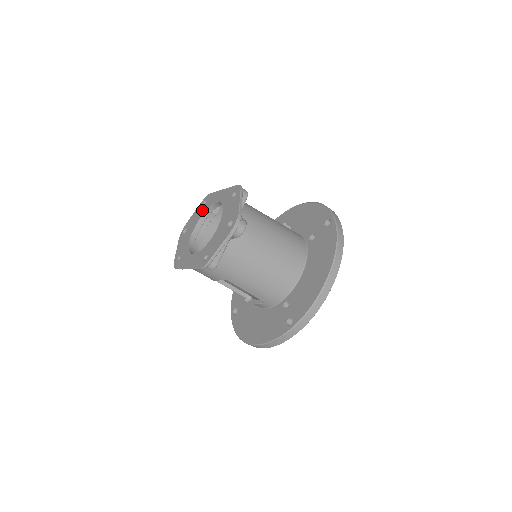
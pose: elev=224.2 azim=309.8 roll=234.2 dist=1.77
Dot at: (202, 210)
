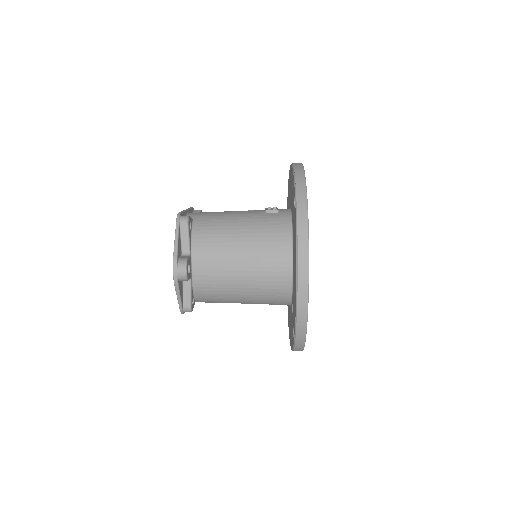
Dot at: occluded
